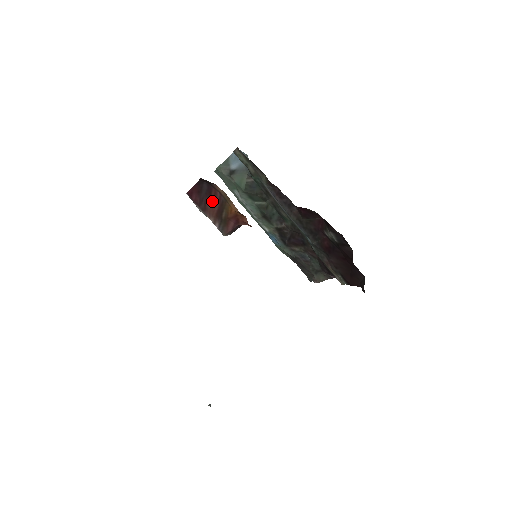
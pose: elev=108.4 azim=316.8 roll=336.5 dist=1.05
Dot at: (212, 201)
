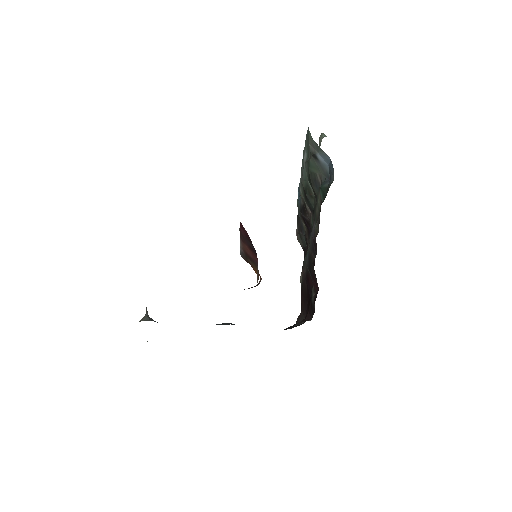
Dot at: (250, 250)
